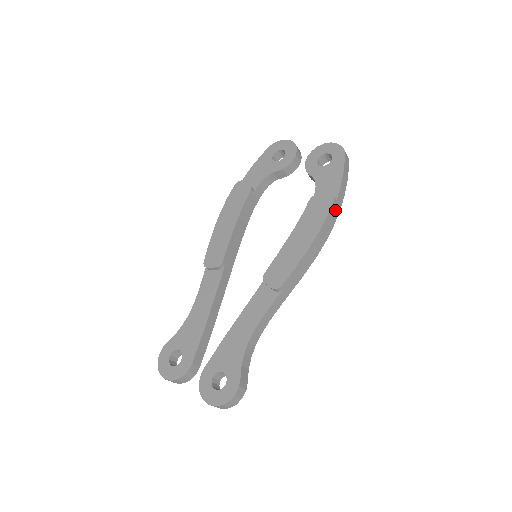
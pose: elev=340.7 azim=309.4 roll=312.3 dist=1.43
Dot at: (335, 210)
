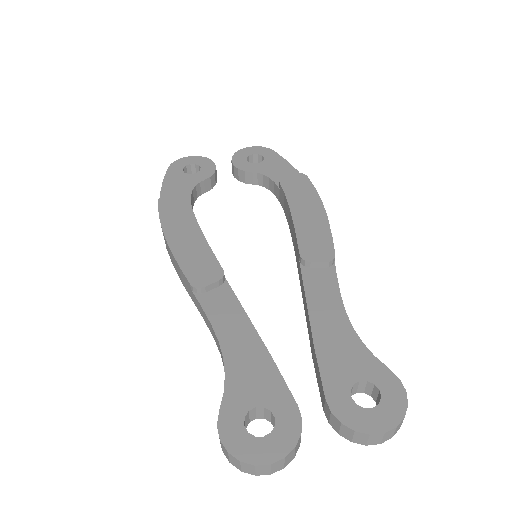
Dot at: occluded
